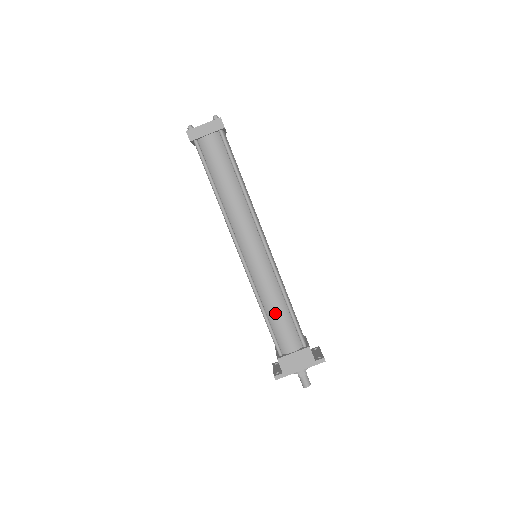
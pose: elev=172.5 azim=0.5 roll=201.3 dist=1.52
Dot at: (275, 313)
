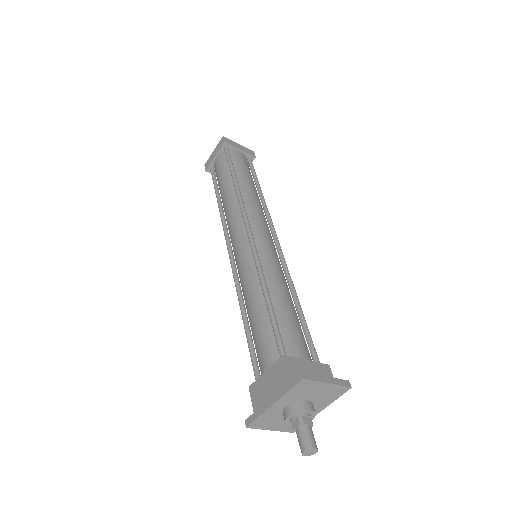
Dot at: (251, 314)
